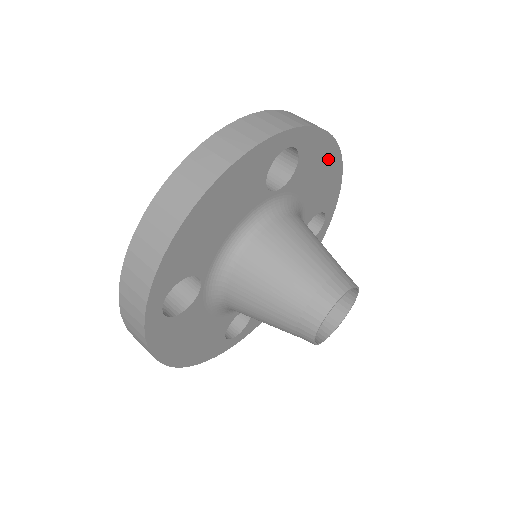
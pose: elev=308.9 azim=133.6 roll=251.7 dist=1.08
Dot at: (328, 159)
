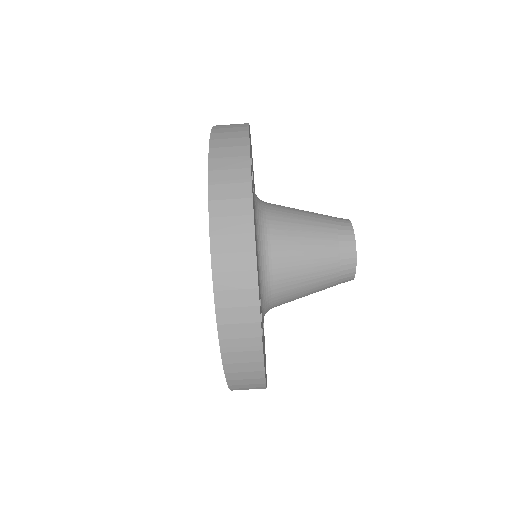
Dot at: occluded
